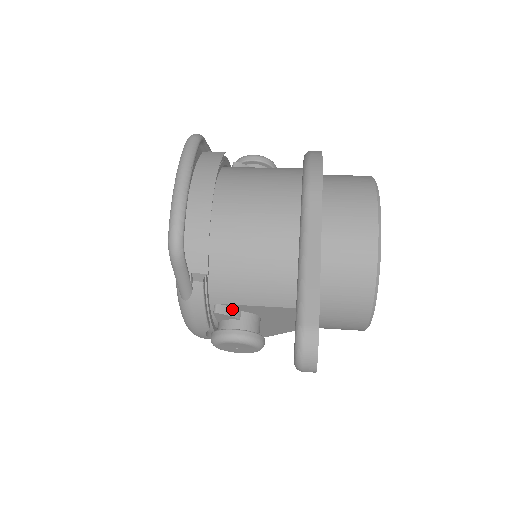
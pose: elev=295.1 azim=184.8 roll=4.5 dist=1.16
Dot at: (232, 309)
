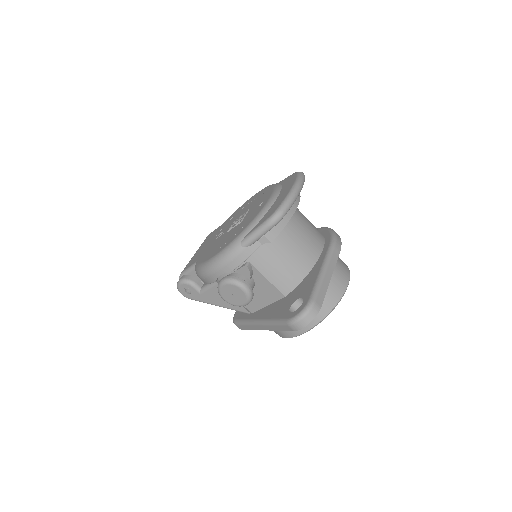
Dot at: (252, 271)
